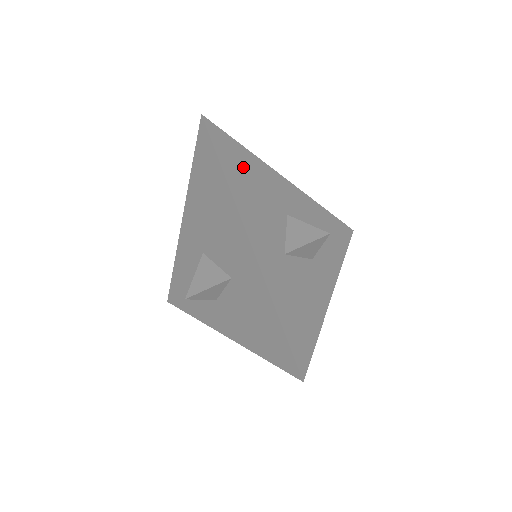
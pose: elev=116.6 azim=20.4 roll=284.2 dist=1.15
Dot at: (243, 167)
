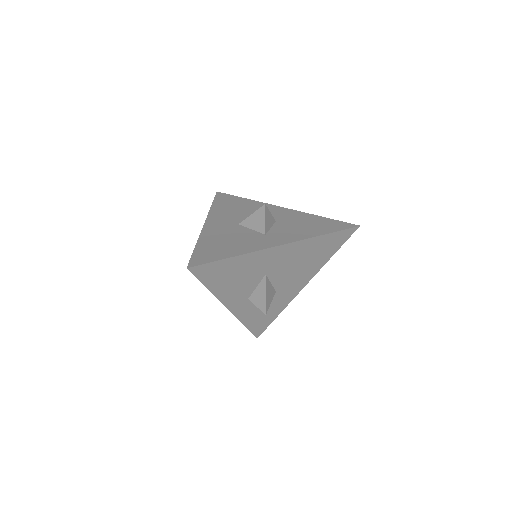
Dot at: occluded
